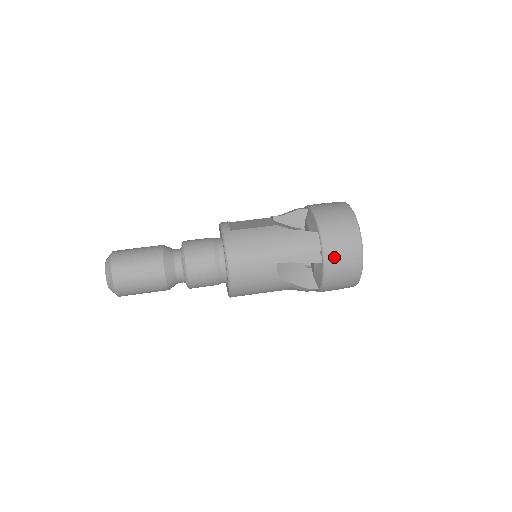
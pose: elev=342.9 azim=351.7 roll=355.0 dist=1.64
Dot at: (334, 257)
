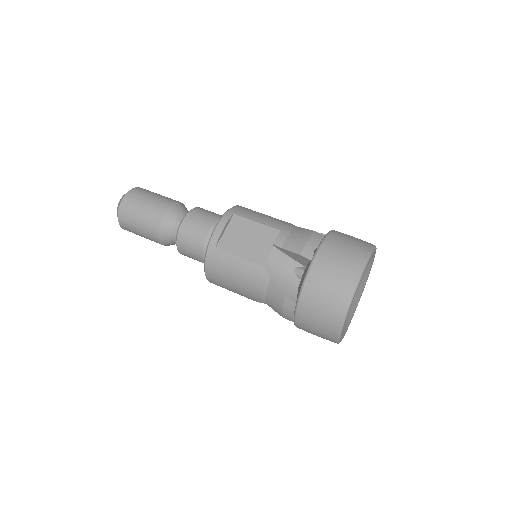
Dot at: (305, 328)
